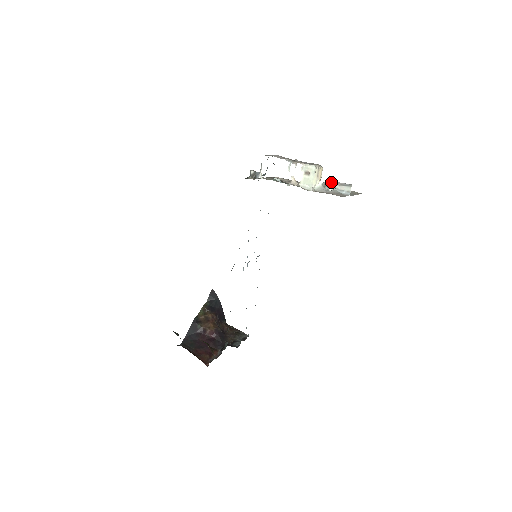
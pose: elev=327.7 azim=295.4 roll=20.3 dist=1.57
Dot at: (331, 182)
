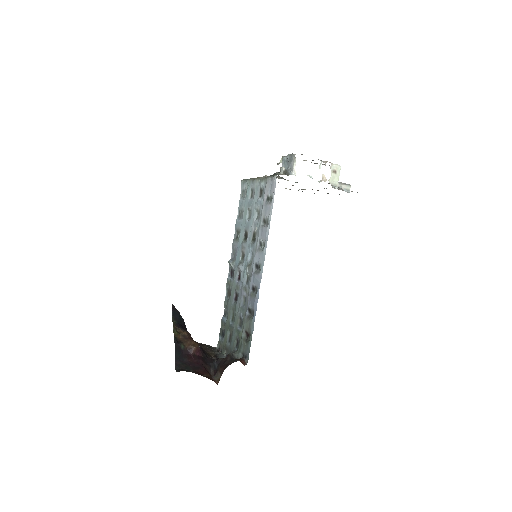
Dot at: occluded
